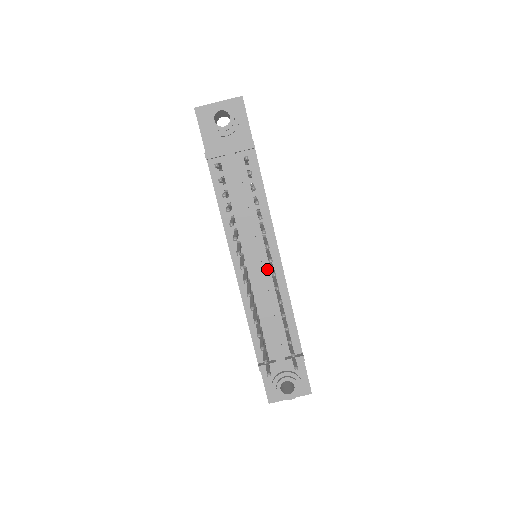
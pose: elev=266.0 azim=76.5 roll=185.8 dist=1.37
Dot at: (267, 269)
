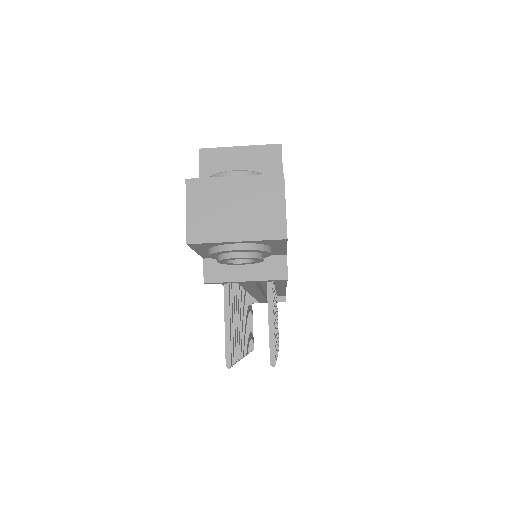
Dot at: occluded
